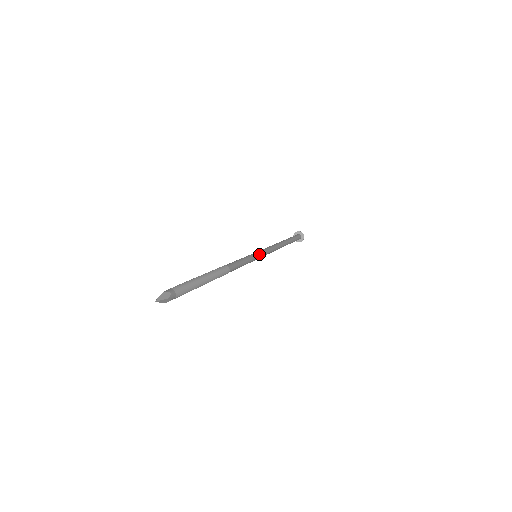
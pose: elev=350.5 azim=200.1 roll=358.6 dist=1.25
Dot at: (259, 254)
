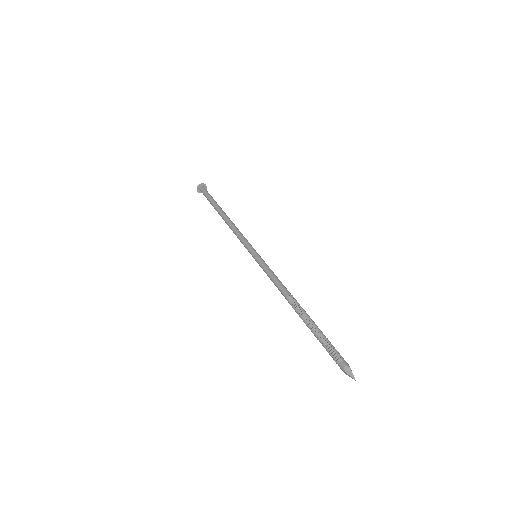
Dot at: (258, 254)
